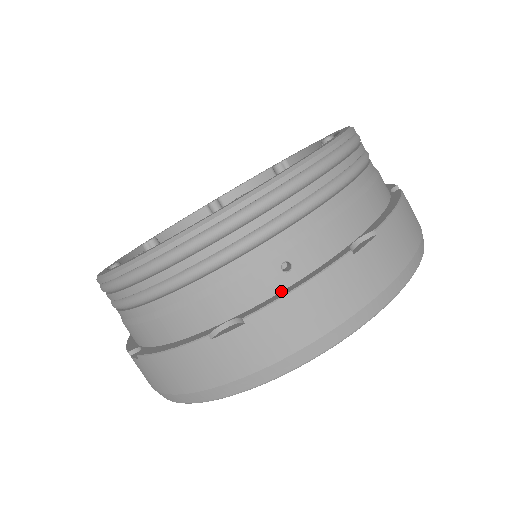
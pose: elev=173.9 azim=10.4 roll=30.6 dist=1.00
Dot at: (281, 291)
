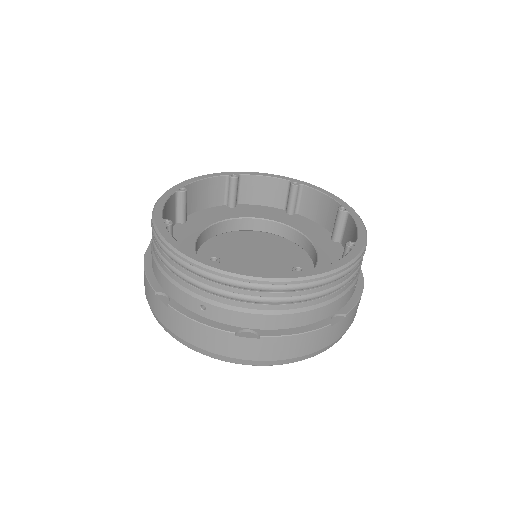
Dot at: (194, 312)
